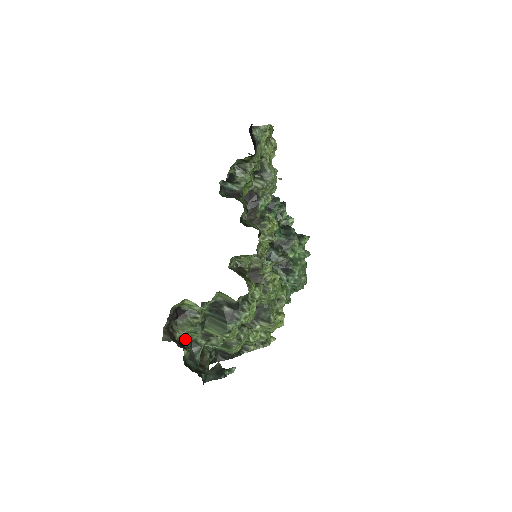
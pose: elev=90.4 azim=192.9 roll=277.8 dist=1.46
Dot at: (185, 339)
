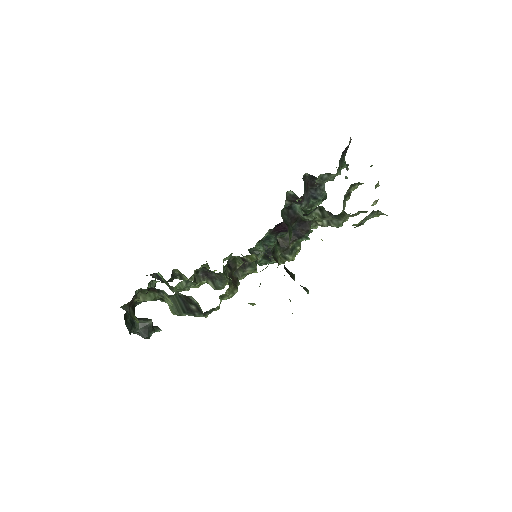
Dot at: occluded
